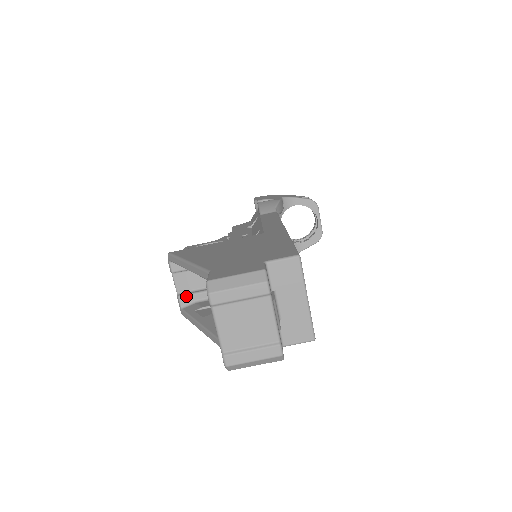
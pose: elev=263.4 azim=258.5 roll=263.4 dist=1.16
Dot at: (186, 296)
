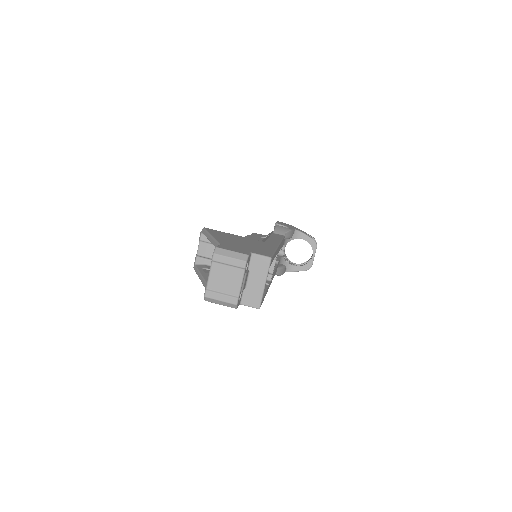
Dot at: (201, 258)
